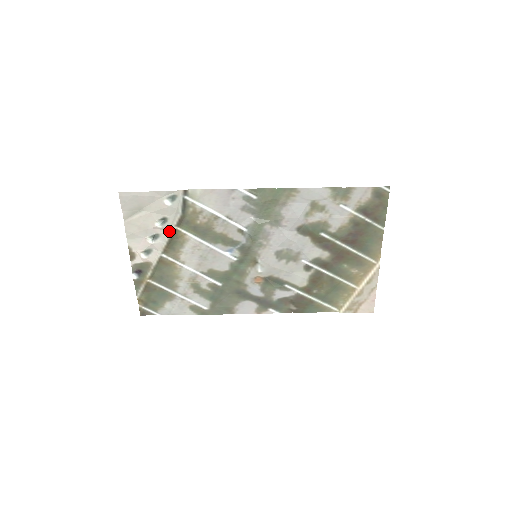
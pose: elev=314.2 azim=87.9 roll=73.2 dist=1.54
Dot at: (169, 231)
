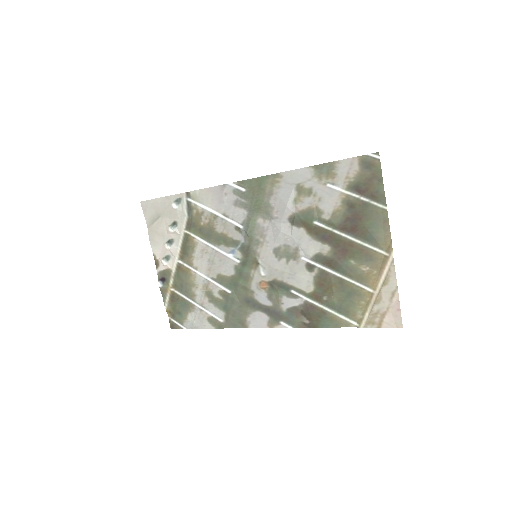
Dot at: (181, 235)
